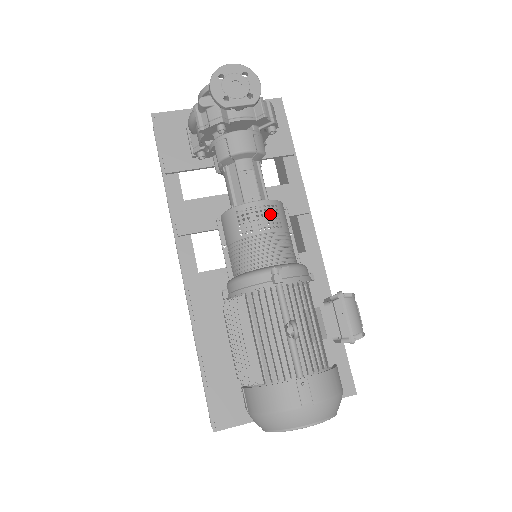
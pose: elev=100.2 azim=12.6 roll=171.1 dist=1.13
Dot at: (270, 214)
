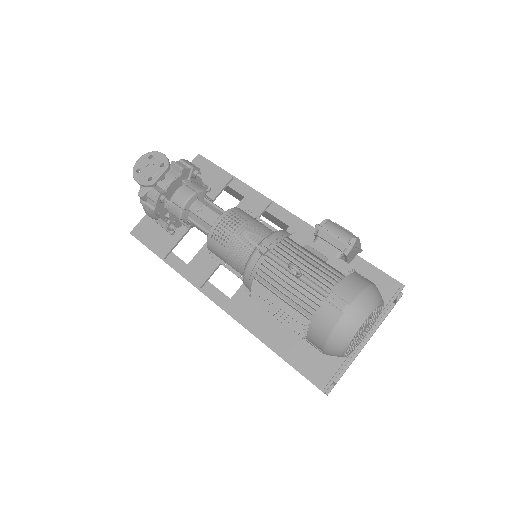
Dot at: occluded
